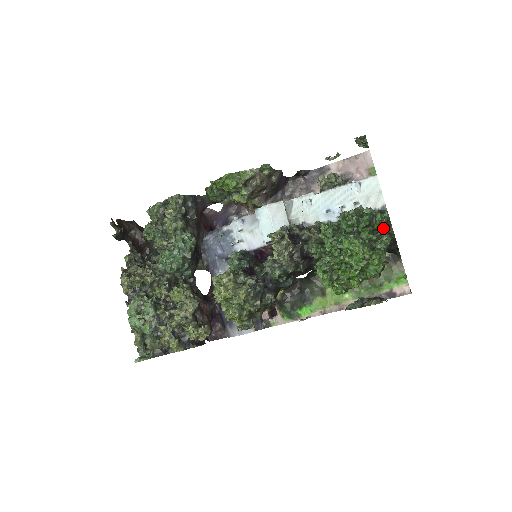
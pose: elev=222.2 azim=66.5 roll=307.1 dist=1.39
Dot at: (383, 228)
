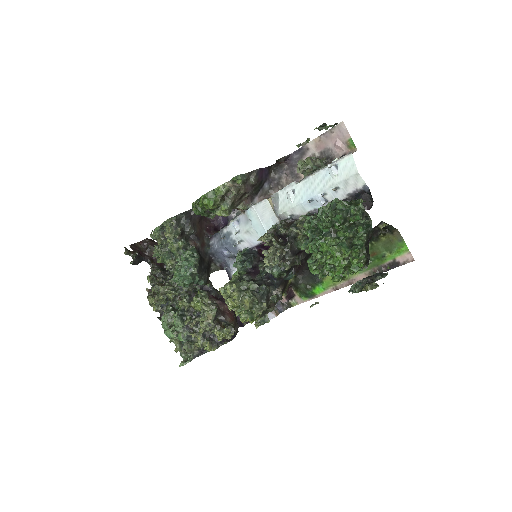
Dot at: (360, 220)
